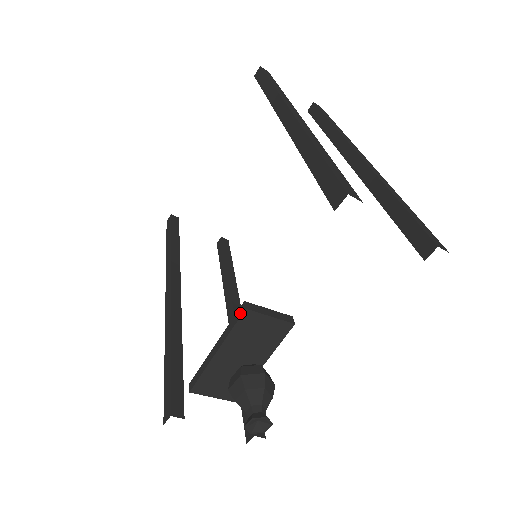
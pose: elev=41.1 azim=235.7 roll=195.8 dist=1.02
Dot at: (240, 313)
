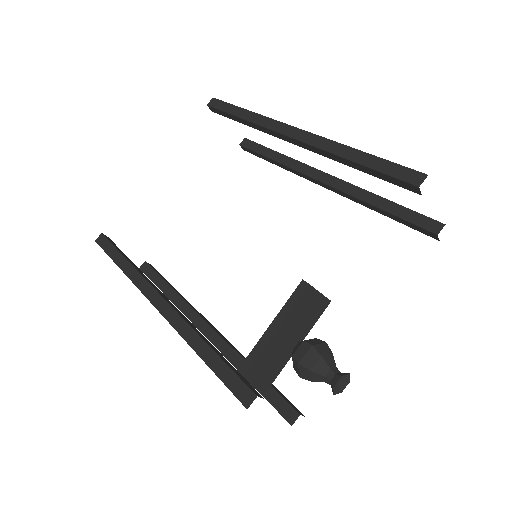
Dot at: (302, 290)
